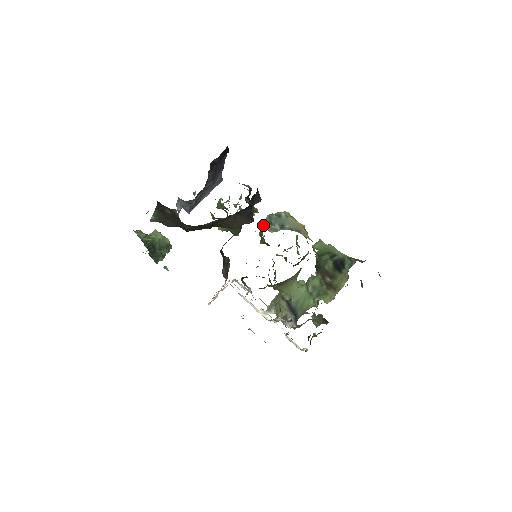
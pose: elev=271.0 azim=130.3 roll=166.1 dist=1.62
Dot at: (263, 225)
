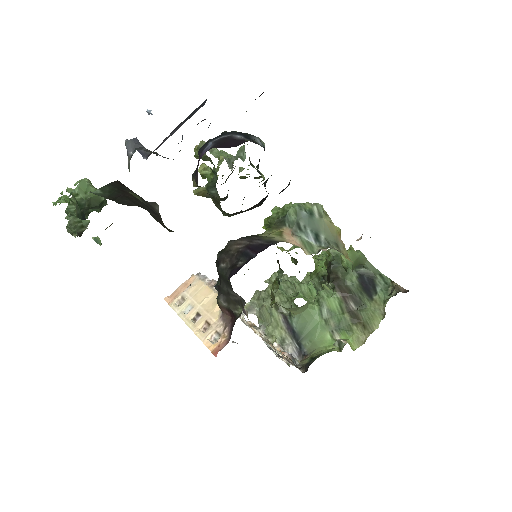
Dot at: (285, 226)
